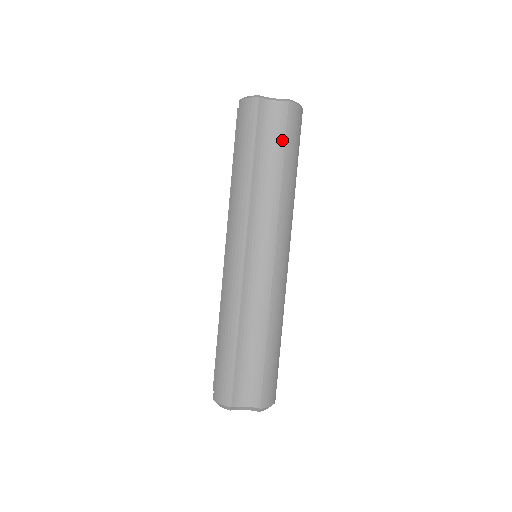
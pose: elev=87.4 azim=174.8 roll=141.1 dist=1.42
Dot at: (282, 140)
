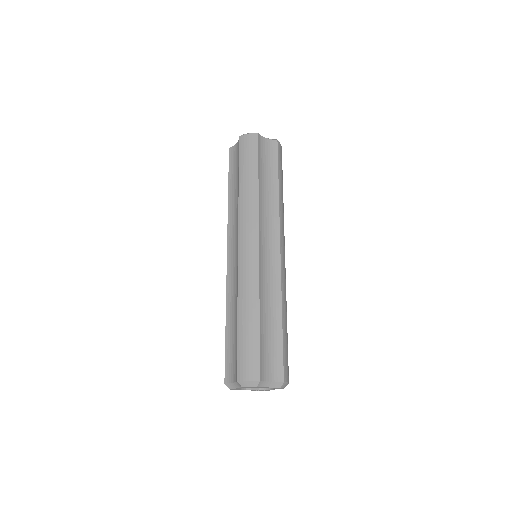
Dot at: (276, 165)
